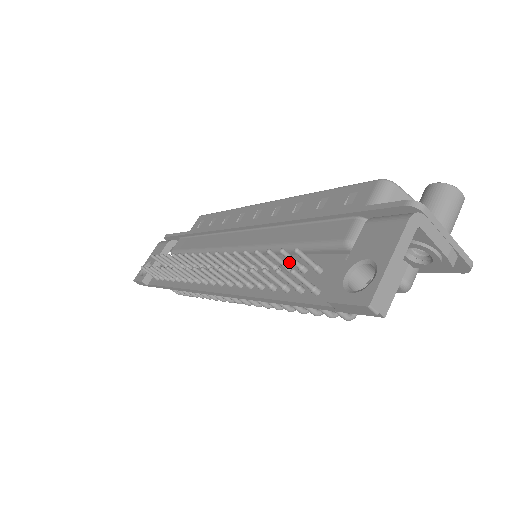
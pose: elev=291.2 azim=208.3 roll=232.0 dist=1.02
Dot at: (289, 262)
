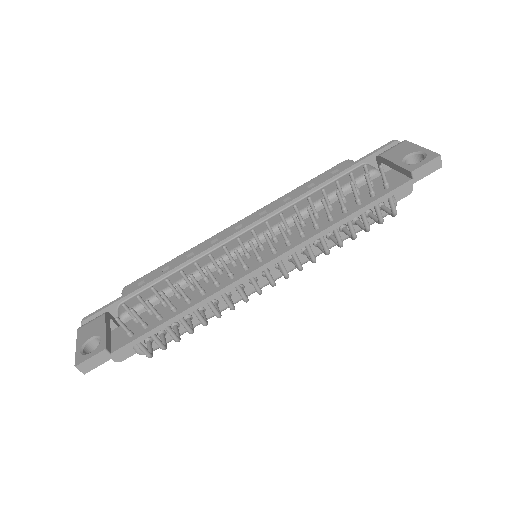
Dot at: (335, 203)
